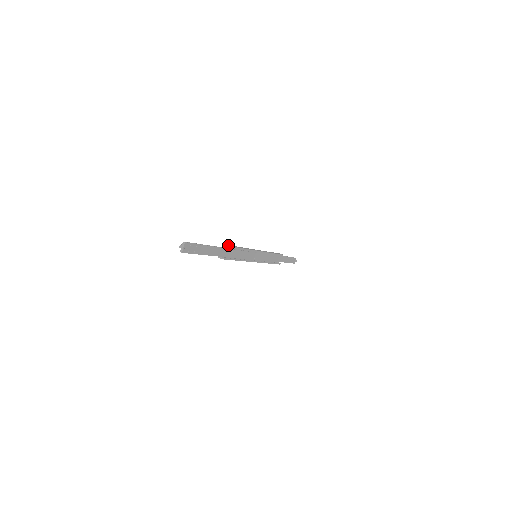
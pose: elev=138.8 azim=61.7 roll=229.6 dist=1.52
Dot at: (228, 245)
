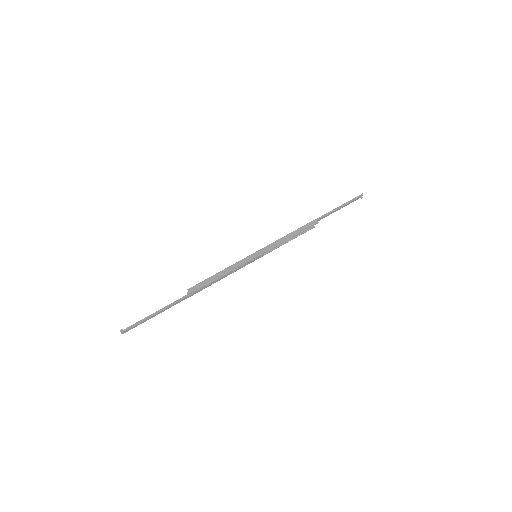
Dot at: (196, 287)
